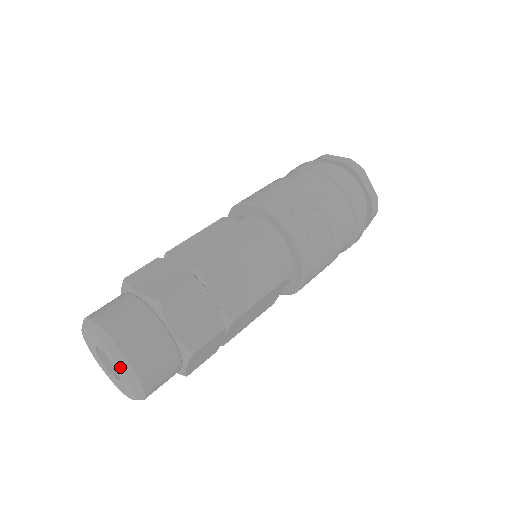
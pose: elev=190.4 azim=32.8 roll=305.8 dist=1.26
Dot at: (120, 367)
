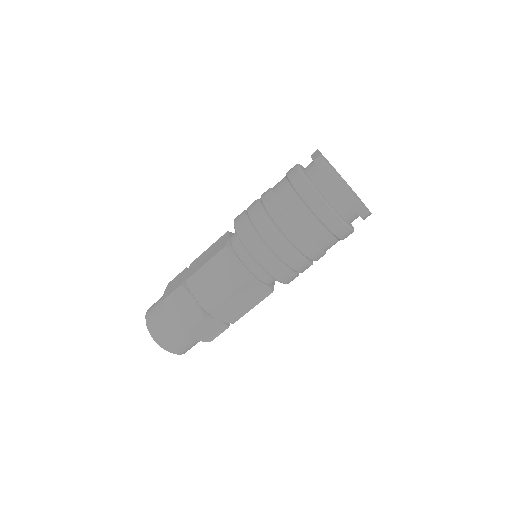
Dot at: occluded
